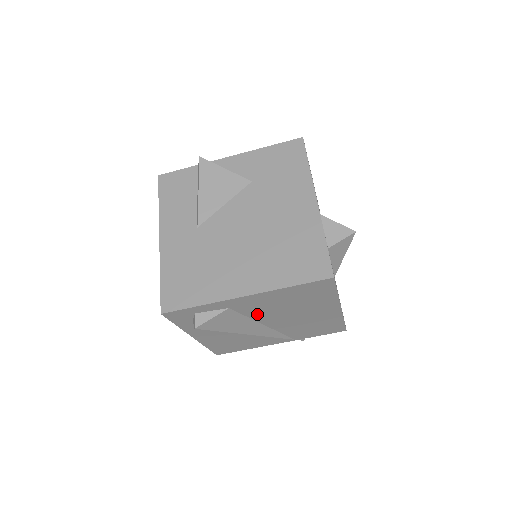
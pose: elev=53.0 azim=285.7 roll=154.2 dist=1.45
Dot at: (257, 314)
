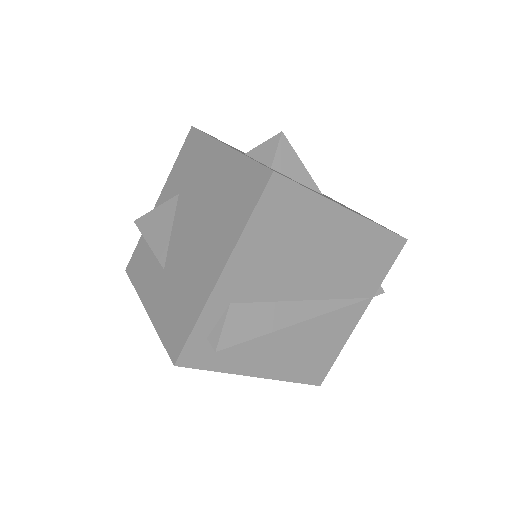
Dot at: (273, 290)
